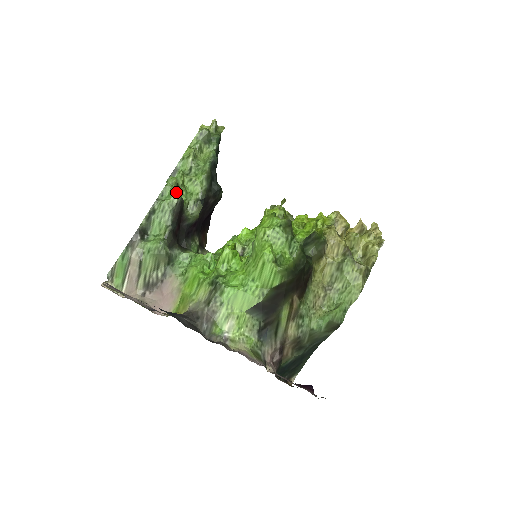
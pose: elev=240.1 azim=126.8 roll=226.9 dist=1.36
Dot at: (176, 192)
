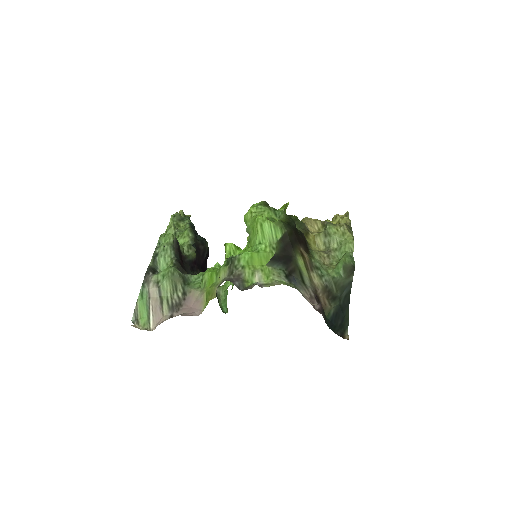
Dot at: (170, 235)
